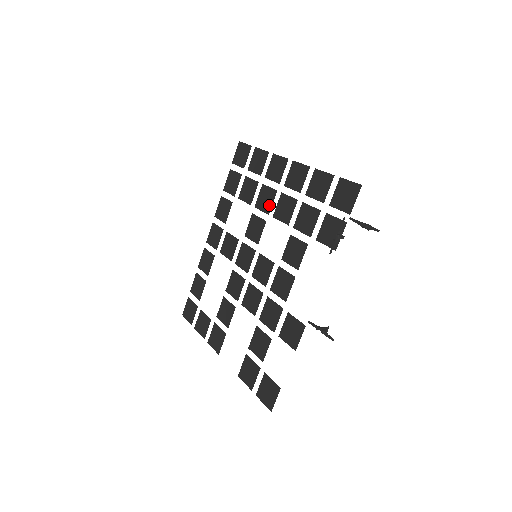
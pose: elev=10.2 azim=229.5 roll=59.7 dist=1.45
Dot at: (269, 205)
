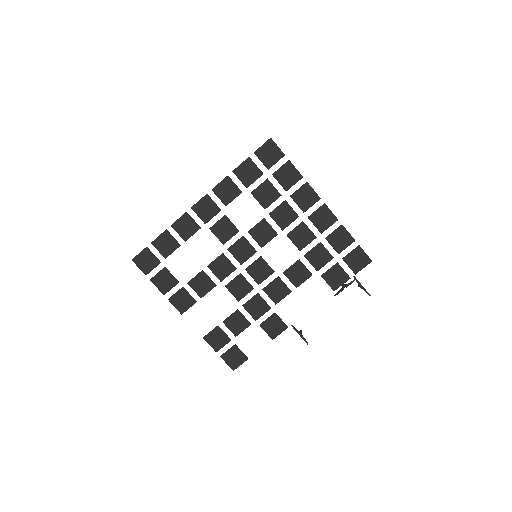
Dot at: (286, 223)
